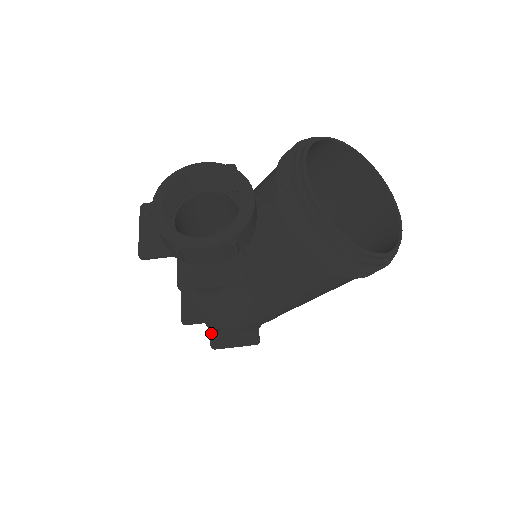
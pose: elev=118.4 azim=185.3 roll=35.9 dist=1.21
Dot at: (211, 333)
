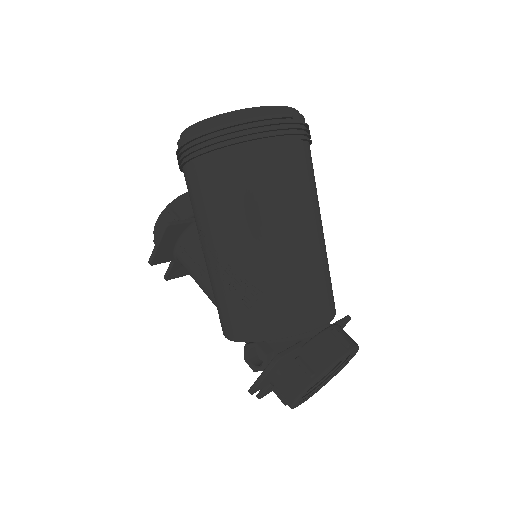
Dot at: occluded
